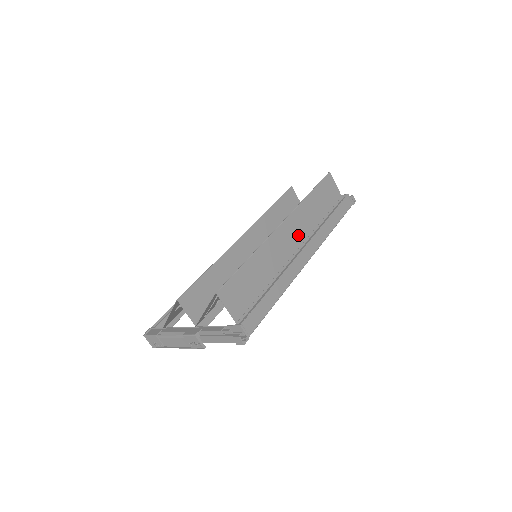
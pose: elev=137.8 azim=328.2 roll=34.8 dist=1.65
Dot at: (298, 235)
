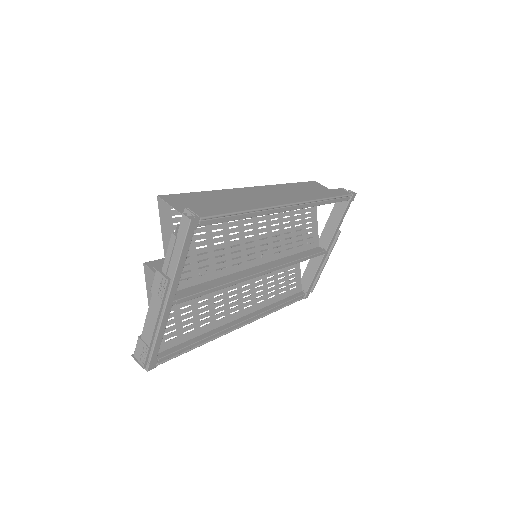
Dot at: occluded
